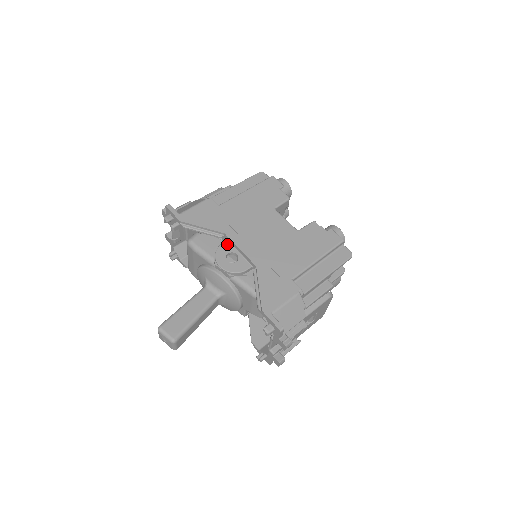
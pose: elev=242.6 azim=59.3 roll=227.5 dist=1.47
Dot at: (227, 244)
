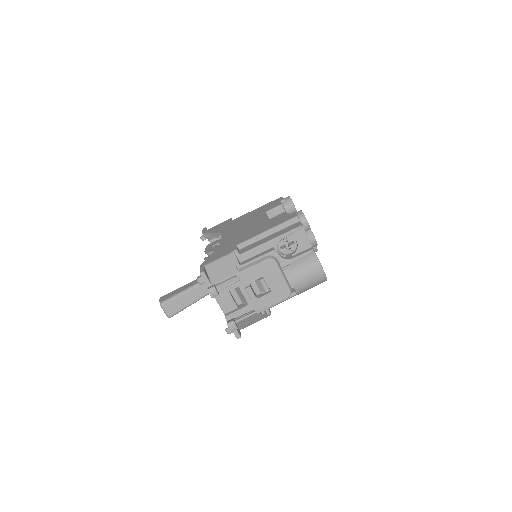
Dot at: (220, 239)
